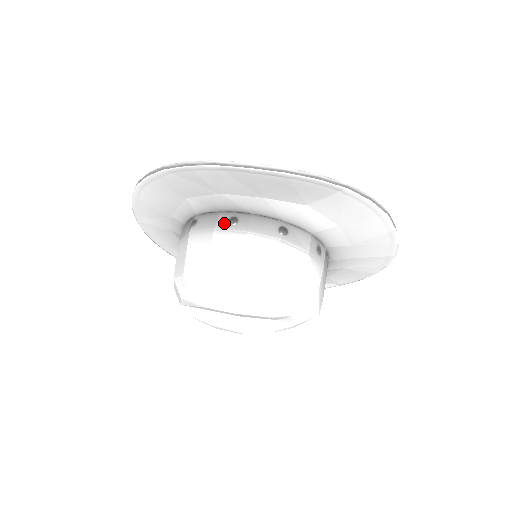
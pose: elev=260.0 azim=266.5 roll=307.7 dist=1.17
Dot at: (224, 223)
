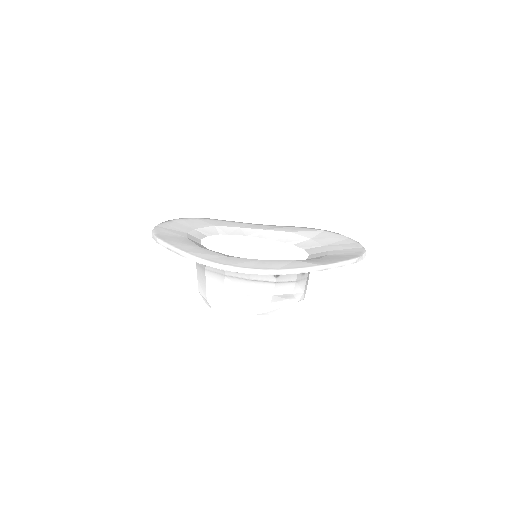
Dot at: occluded
